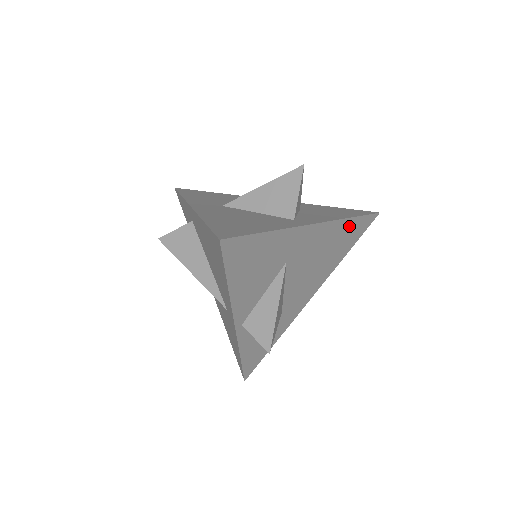
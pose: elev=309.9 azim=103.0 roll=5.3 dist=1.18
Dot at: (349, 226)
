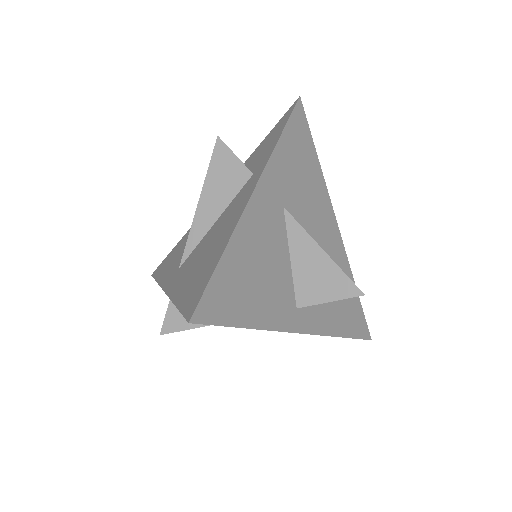
Dot at: occluded
